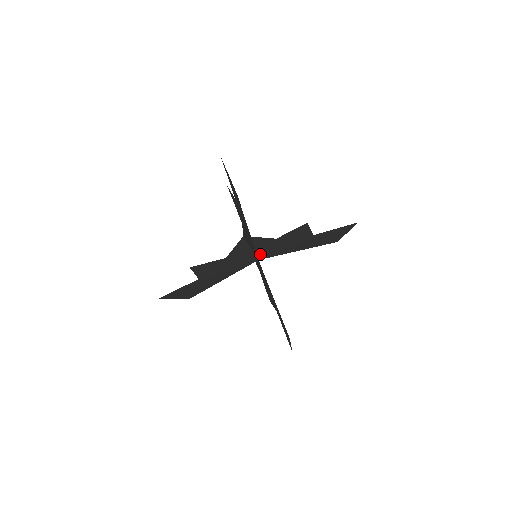
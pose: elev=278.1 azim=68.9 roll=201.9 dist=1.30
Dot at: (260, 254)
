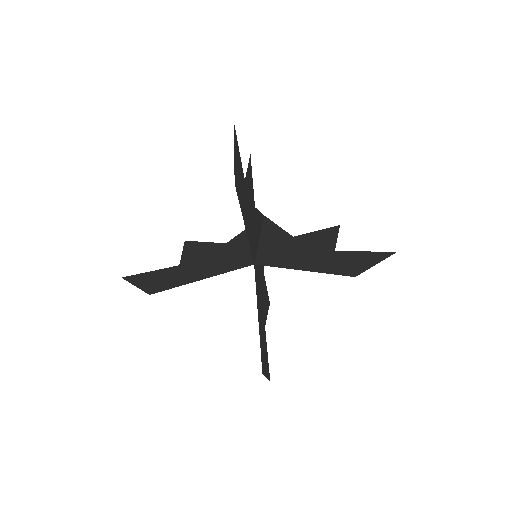
Dot at: (261, 255)
